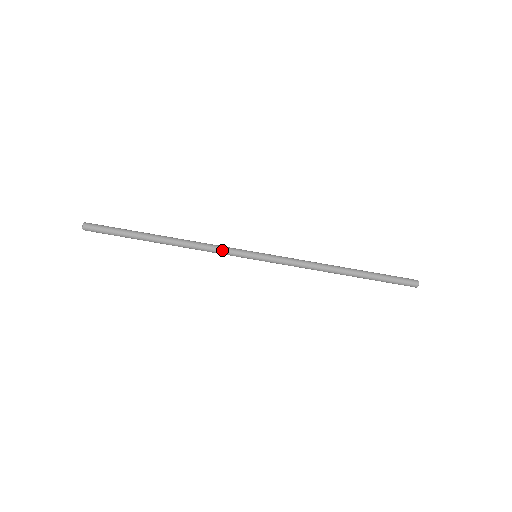
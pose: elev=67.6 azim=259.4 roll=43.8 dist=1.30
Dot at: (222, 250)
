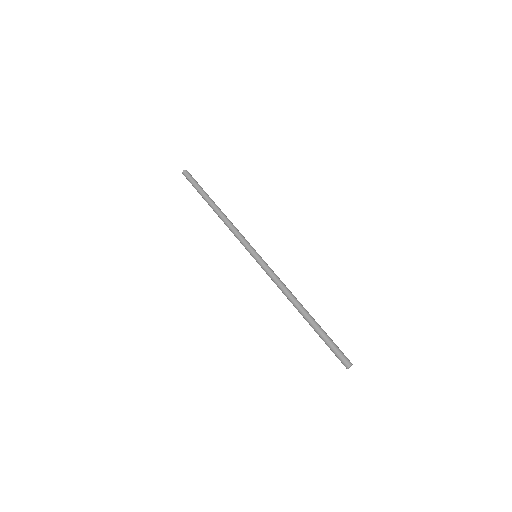
Dot at: (242, 235)
